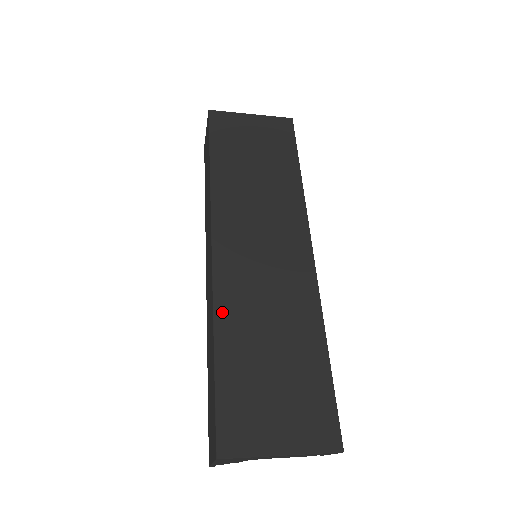
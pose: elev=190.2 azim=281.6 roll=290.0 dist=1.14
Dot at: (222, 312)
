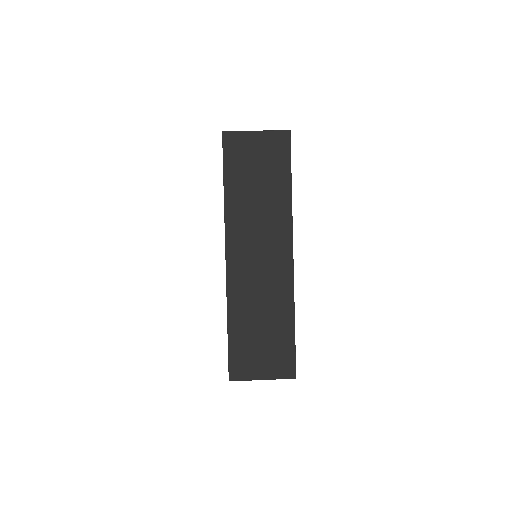
Dot at: (232, 302)
